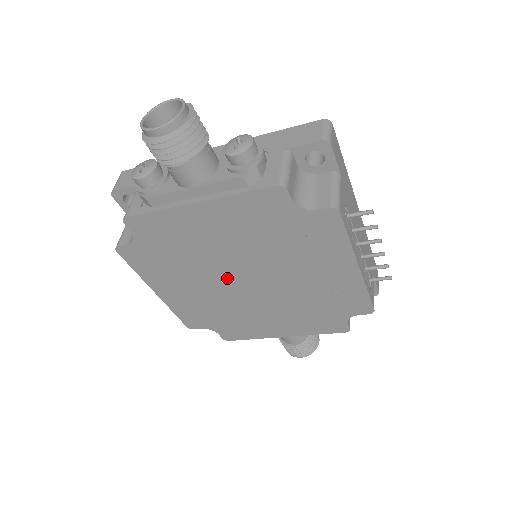
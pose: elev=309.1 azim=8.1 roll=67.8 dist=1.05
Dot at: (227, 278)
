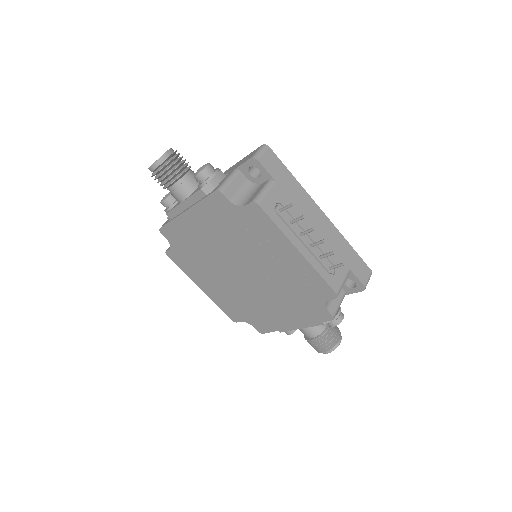
Dot at: (230, 271)
